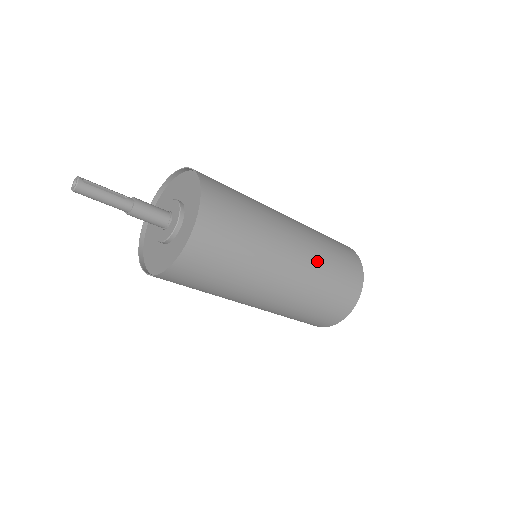
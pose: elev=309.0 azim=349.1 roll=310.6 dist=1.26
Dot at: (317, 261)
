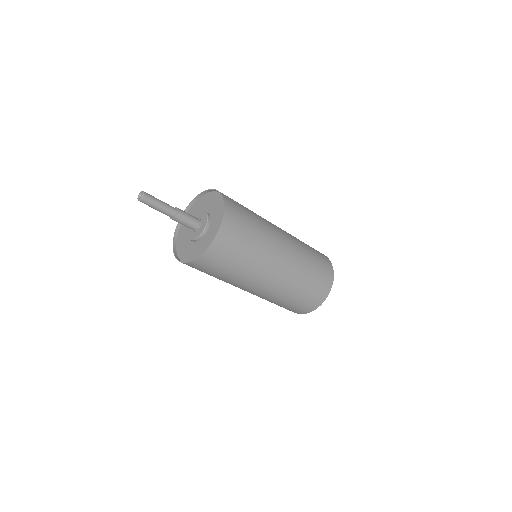
Dot at: (294, 237)
